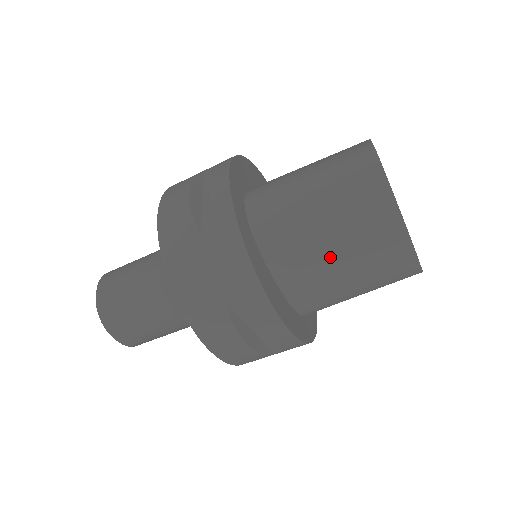
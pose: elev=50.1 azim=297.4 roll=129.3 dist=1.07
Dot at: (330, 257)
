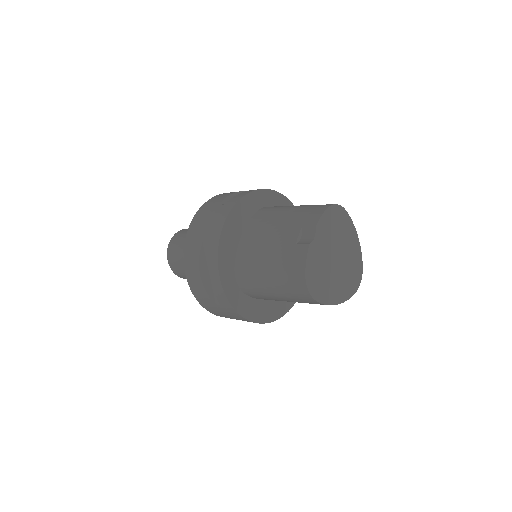
Dot at: occluded
